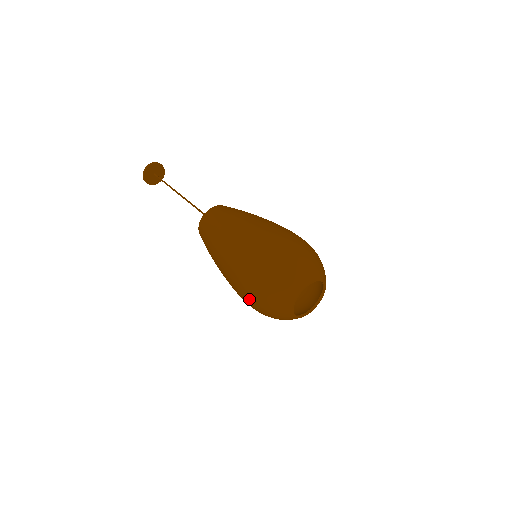
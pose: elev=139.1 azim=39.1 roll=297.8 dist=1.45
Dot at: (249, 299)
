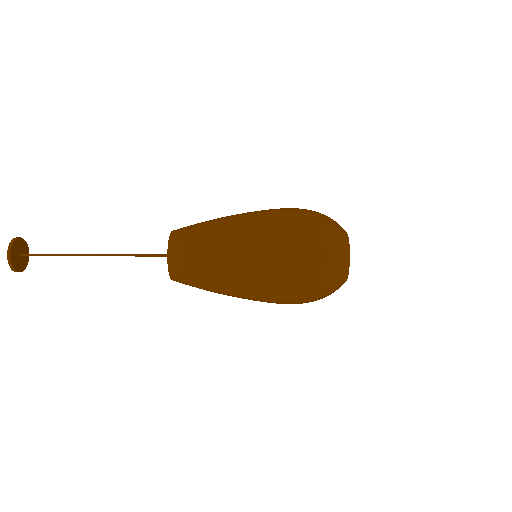
Dot at: (305, 227)
